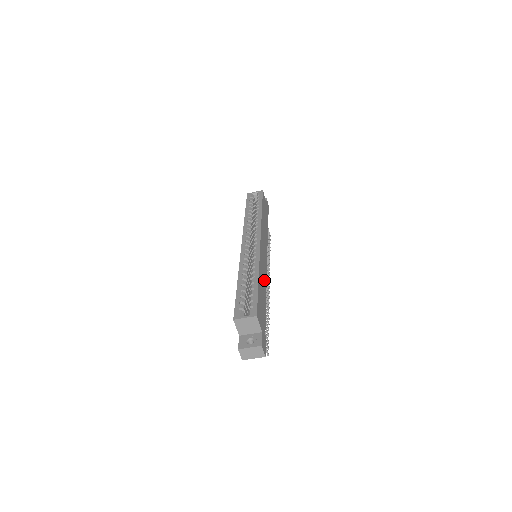
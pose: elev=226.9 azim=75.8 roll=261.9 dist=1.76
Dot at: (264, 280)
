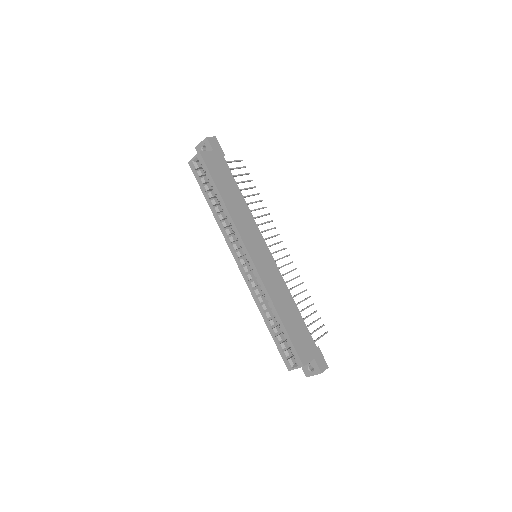
Dot at: (282, 289)
